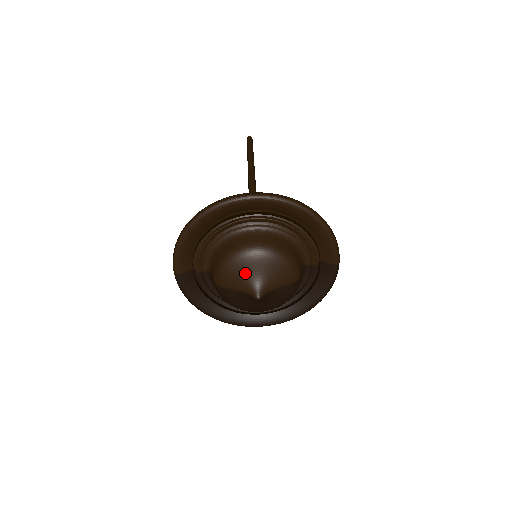
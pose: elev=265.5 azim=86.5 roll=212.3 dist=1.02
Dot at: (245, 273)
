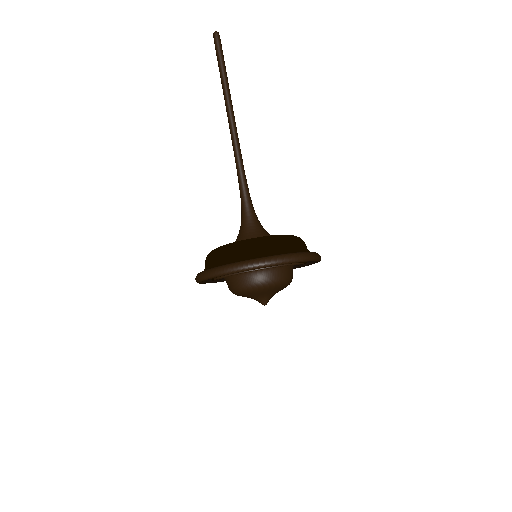
Dot at: (253, 296)
